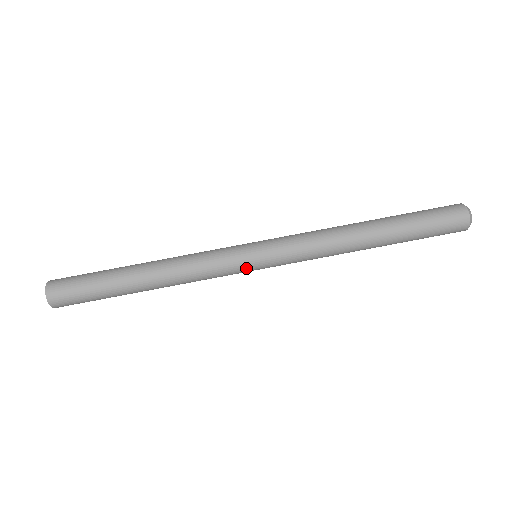
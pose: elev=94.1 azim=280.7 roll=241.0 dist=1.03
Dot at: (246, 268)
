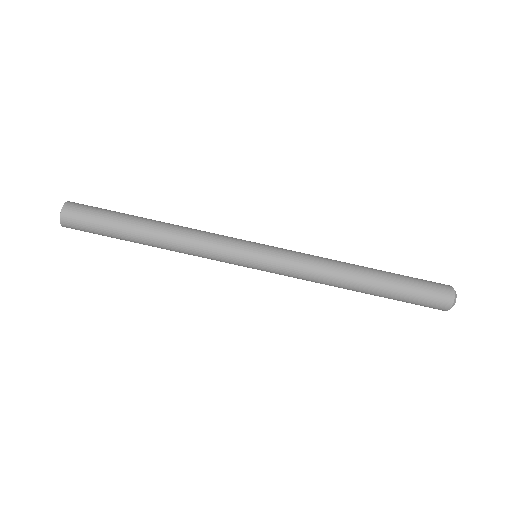
Dot at: (244, 257)
